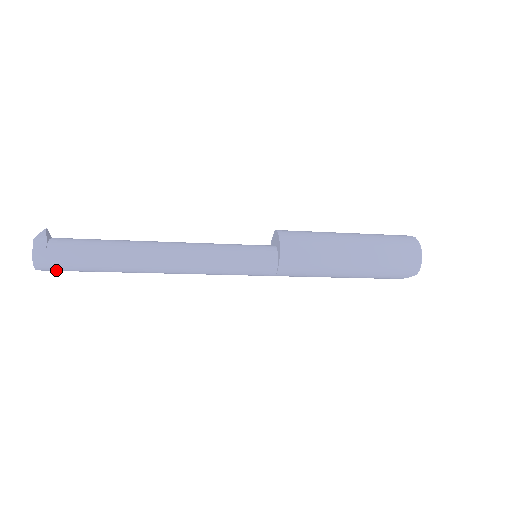
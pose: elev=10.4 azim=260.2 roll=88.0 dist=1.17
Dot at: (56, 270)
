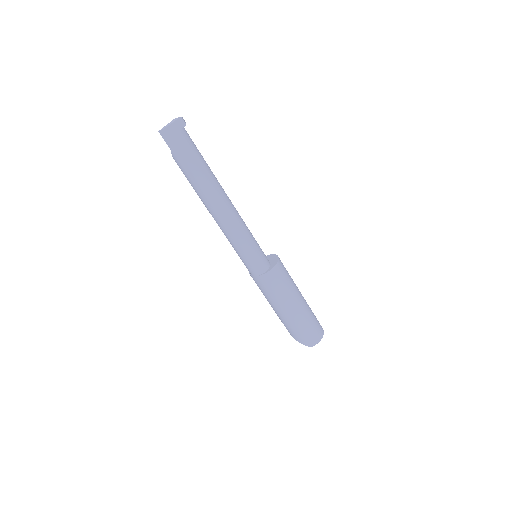
Dot at: (168, 144)
